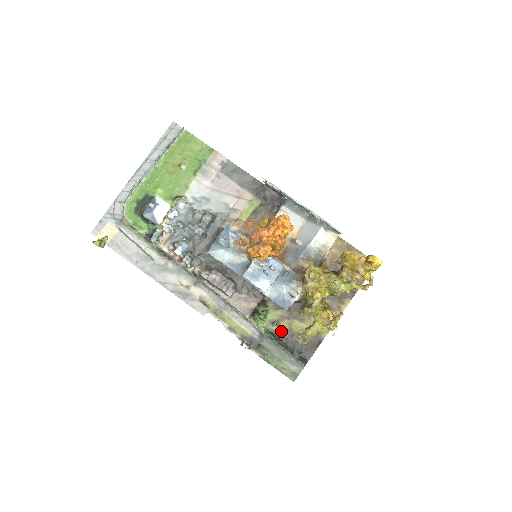
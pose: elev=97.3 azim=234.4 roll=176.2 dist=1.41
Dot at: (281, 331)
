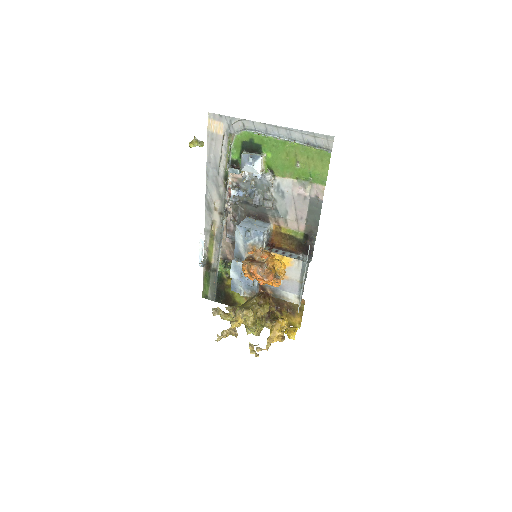
Dot at: (225, 281)
